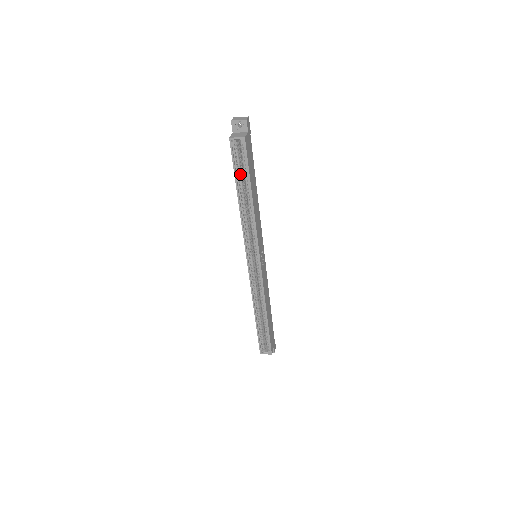
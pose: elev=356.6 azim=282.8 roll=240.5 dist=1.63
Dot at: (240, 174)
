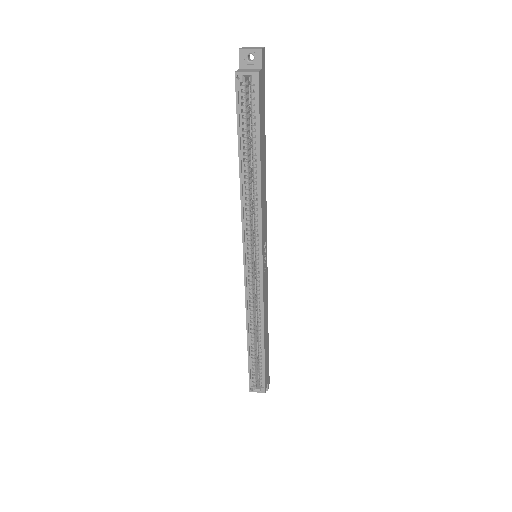
Dot at: (246, 131)
